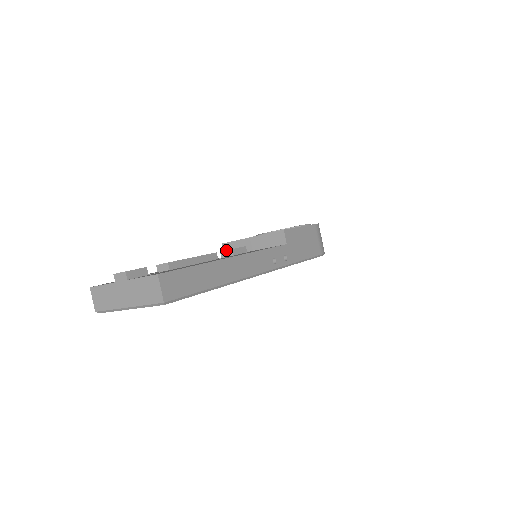
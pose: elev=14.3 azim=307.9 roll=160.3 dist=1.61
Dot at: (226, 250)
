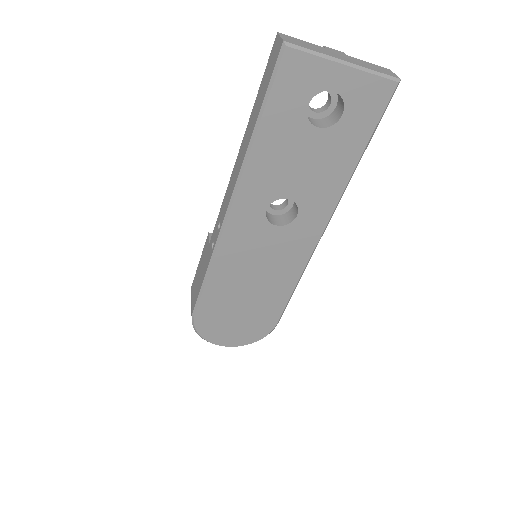
Dot at: (272, 204)
